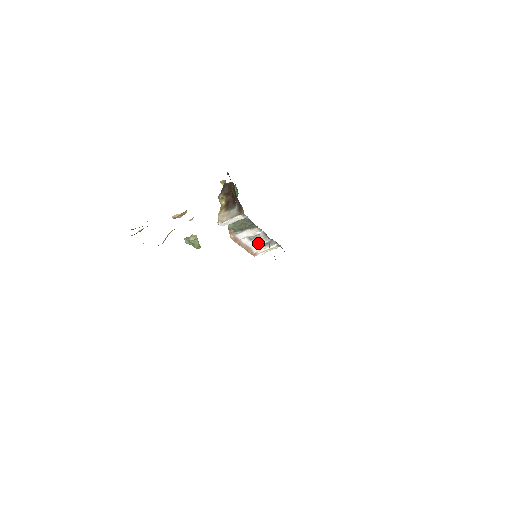
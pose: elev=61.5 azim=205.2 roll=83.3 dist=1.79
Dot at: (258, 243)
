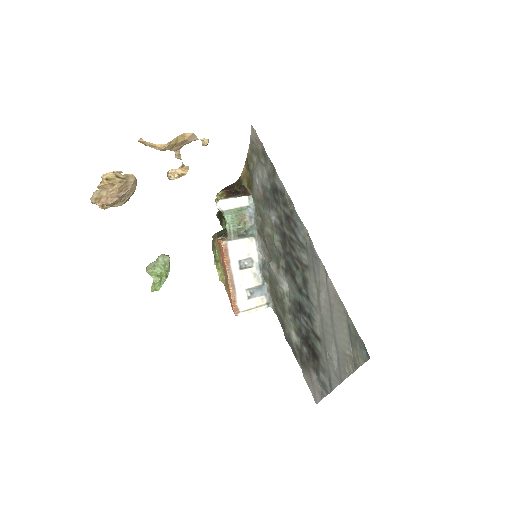
Dot at: (246, 283)
